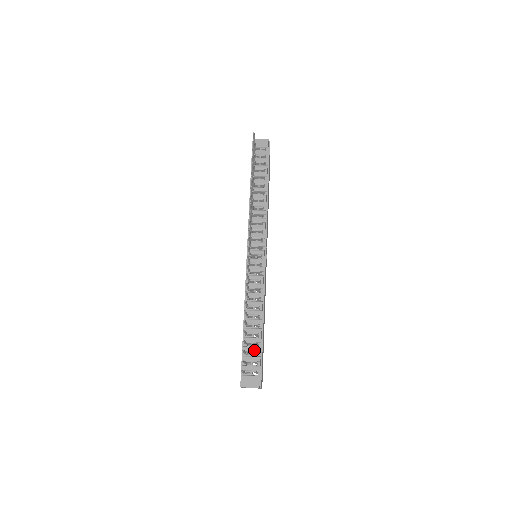
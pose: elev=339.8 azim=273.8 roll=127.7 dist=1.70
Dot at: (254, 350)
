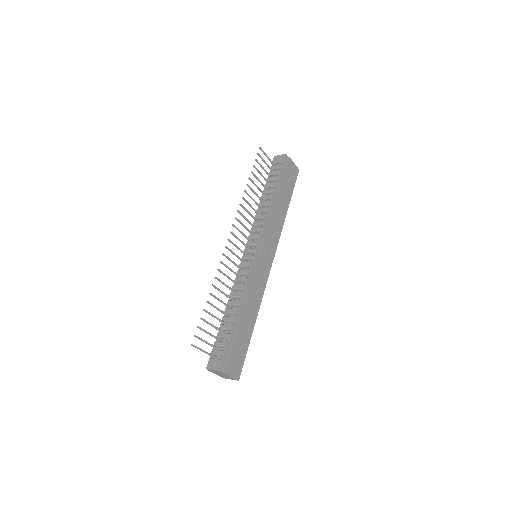
Dot at: (225, 336)
